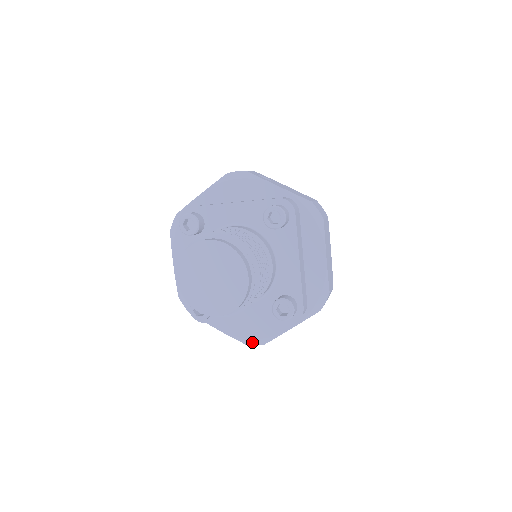
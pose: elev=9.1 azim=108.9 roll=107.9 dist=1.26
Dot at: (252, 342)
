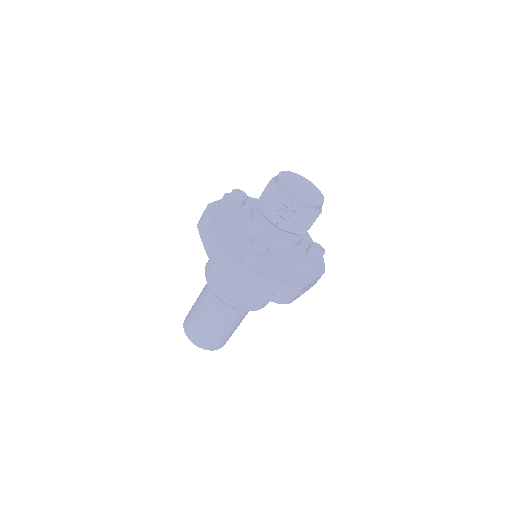
Dot at: (292, 287)
